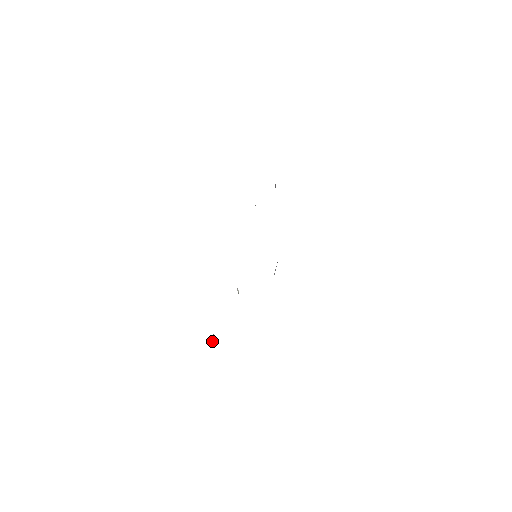
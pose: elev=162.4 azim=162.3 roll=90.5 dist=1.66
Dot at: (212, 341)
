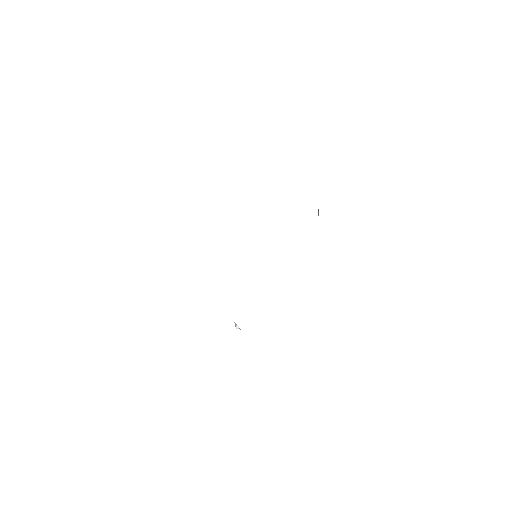
Dot at: occluded
